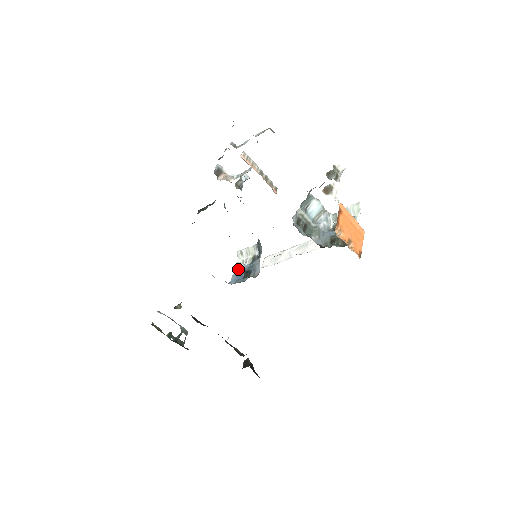
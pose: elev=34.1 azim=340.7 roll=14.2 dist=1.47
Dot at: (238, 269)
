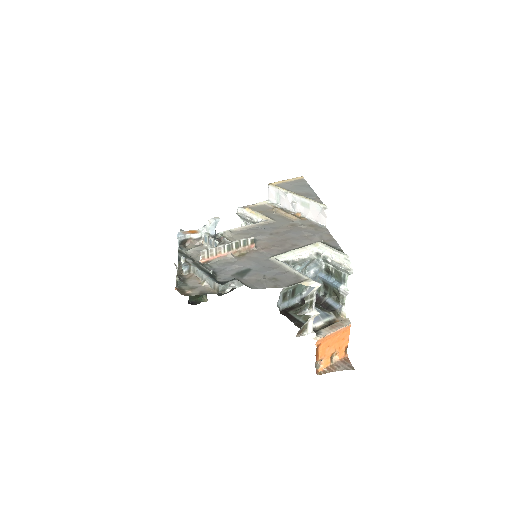
Dot at: occluded
